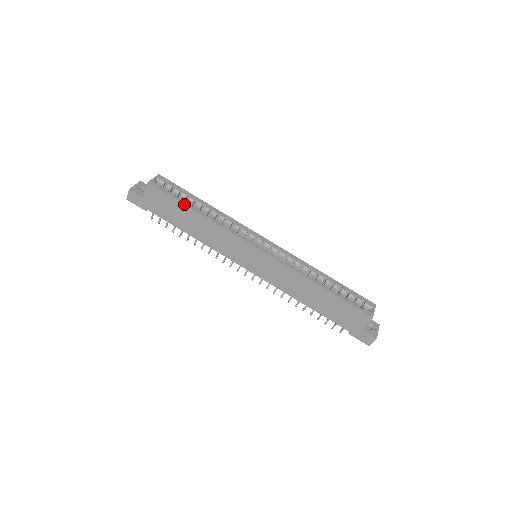
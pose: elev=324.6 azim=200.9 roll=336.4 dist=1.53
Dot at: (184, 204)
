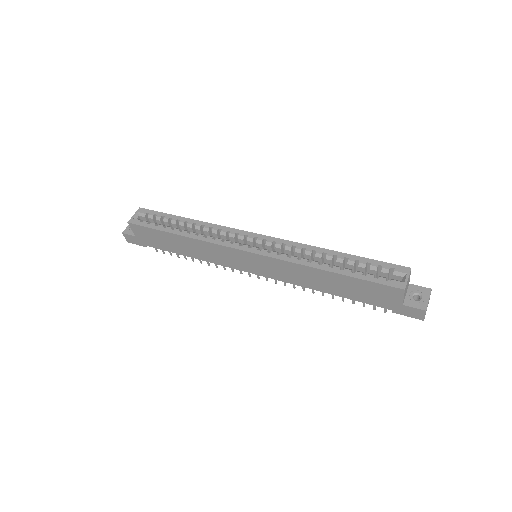
Dot at: (164, 231)
